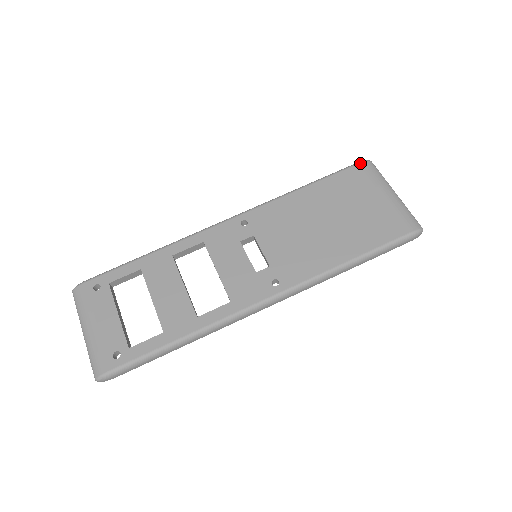
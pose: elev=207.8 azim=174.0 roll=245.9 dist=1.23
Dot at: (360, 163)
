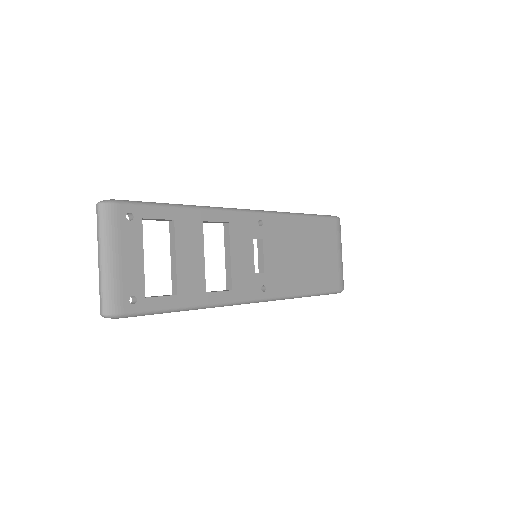
Dot at: (337, 219)
